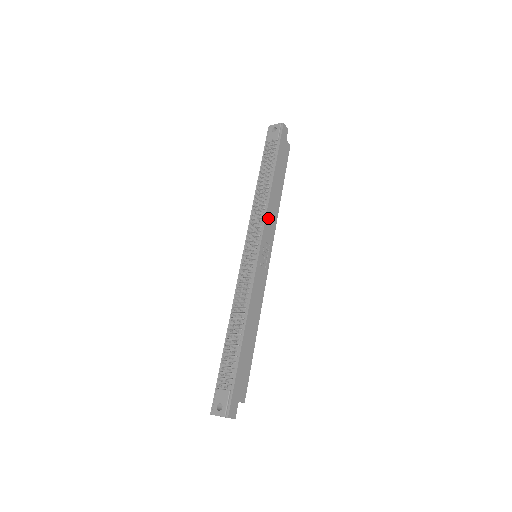
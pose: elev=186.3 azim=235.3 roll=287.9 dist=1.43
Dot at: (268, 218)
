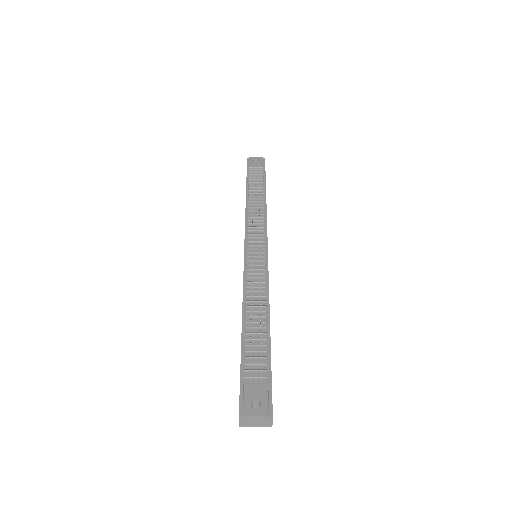
Dot at: occluded
